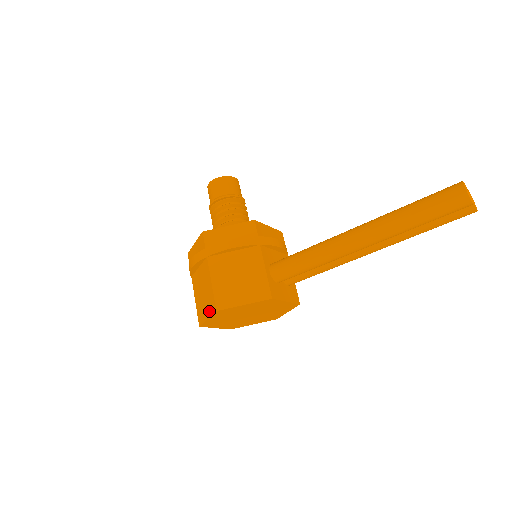
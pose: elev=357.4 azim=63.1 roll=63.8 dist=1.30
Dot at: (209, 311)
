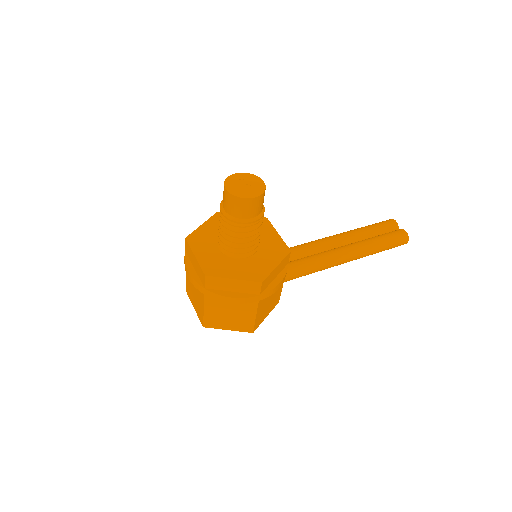
Dot at: (237, 328)
